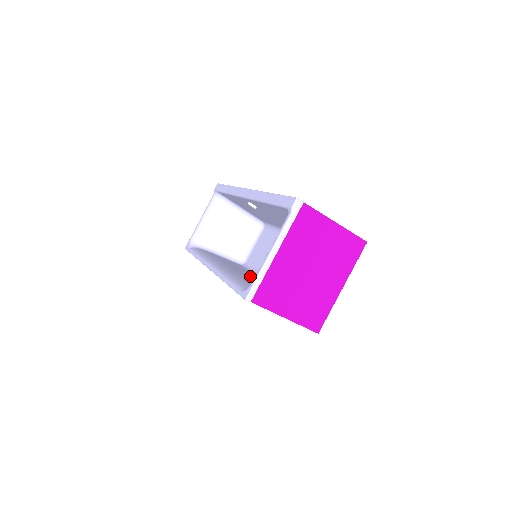
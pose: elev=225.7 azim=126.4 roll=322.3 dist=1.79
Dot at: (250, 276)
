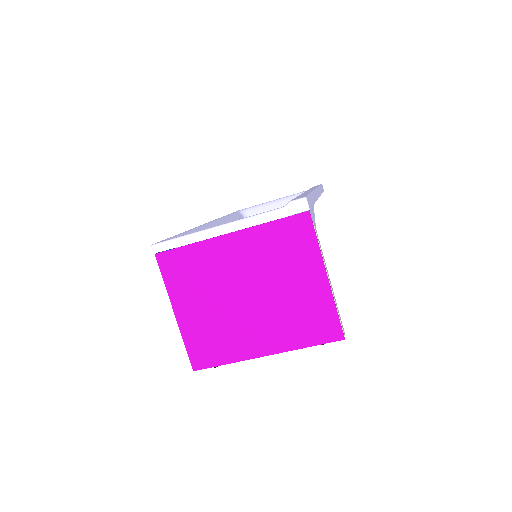
Dot at: occluded
